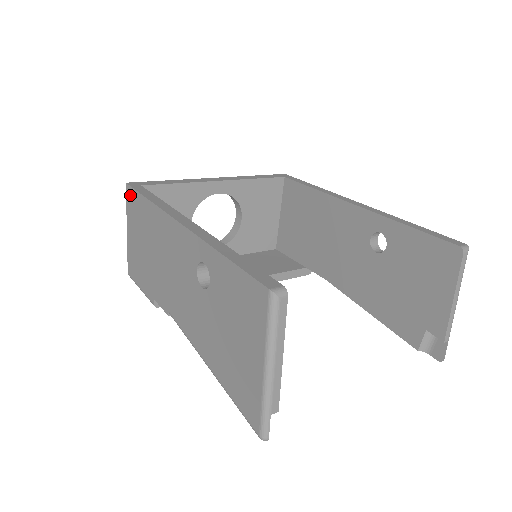
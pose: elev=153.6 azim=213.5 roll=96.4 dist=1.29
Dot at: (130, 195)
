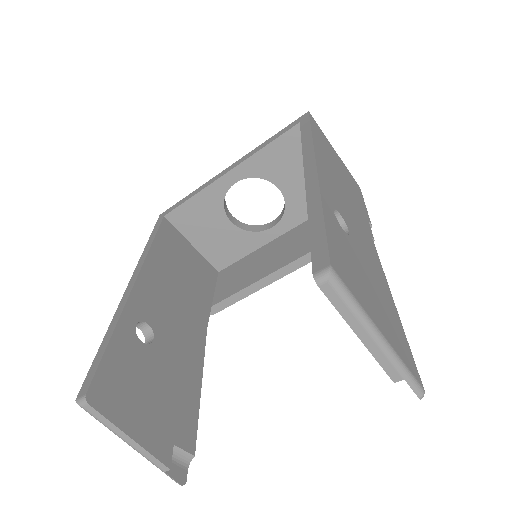
Dot at: occluded
